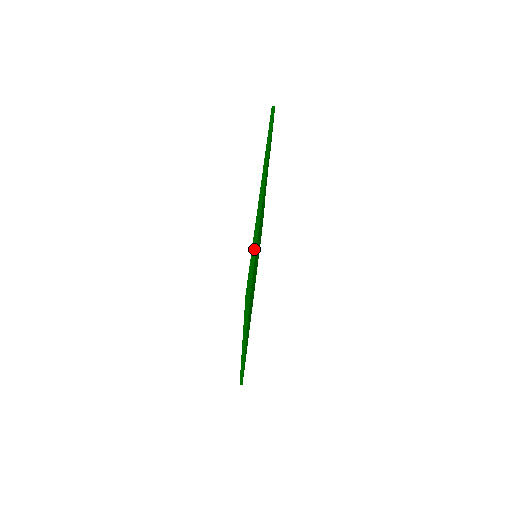
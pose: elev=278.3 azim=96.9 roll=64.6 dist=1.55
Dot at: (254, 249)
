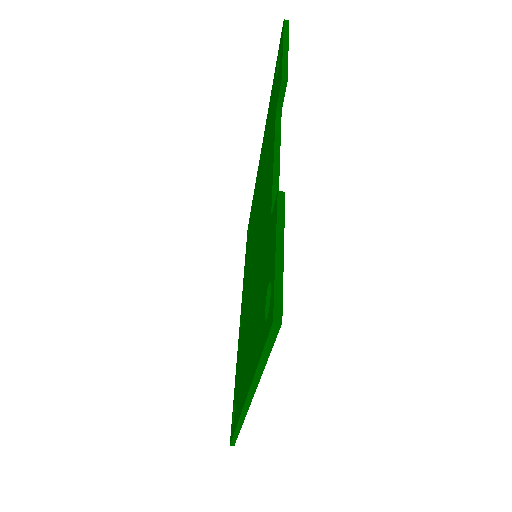
Dot at: (236, 434)
